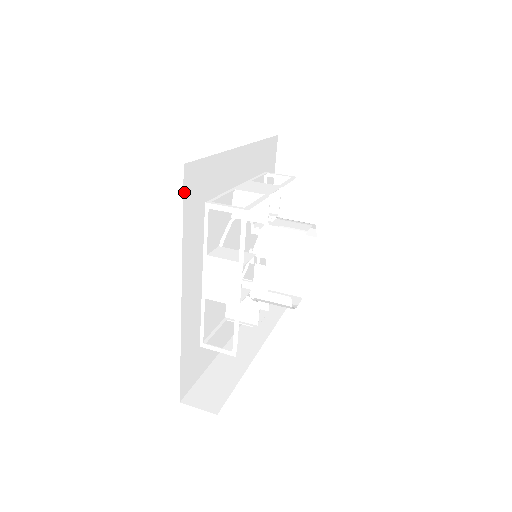
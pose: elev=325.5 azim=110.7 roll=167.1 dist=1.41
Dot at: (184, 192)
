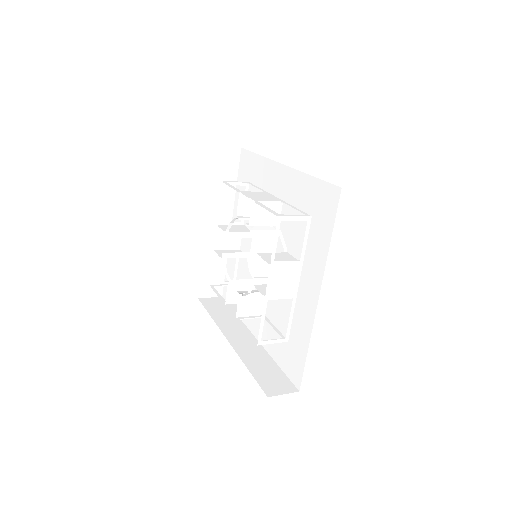
Dot at: occluded
